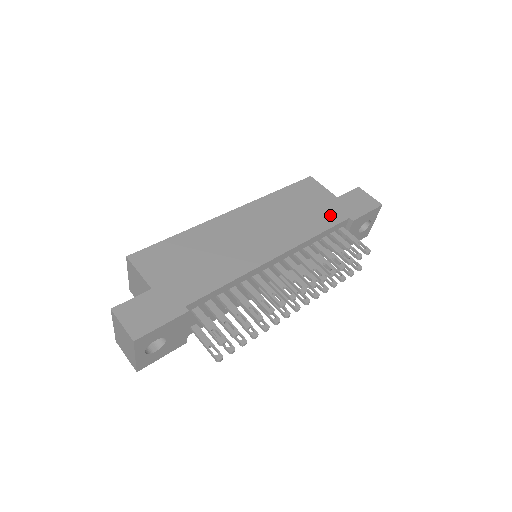
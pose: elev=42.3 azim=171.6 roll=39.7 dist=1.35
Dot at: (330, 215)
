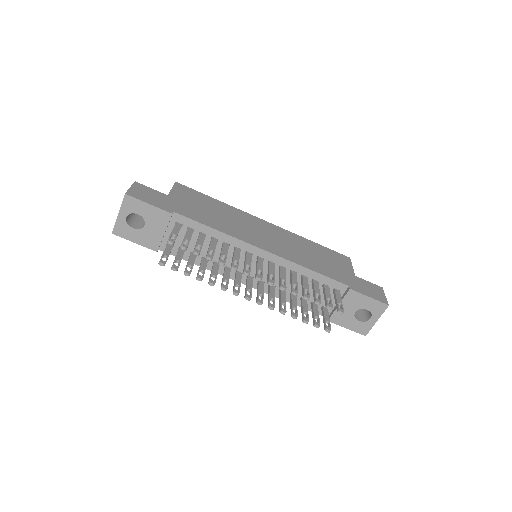
Dot at: (335, 274)
